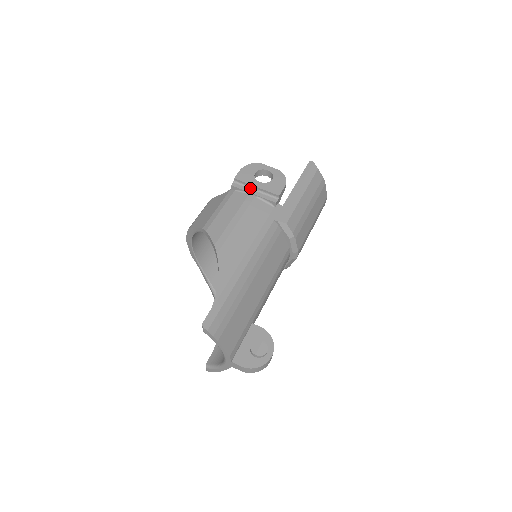
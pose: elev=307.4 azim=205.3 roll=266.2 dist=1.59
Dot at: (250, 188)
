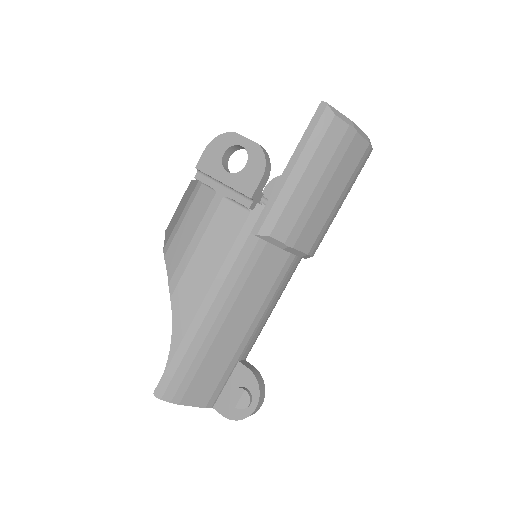
Dot at: (217, 182)
